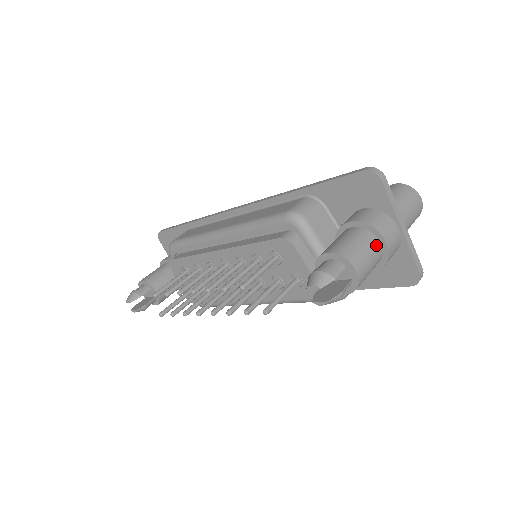
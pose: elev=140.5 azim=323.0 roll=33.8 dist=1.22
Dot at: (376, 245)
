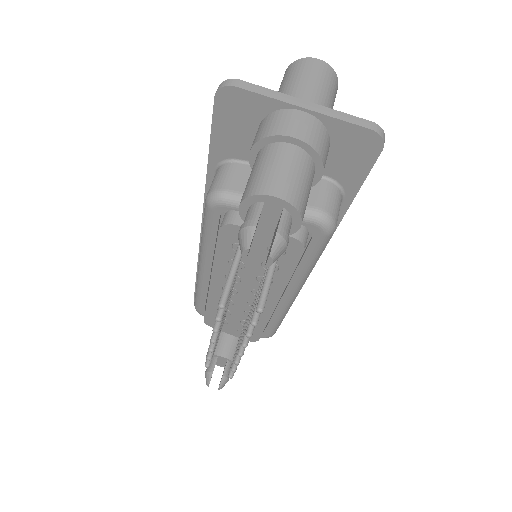
Dot at: (286, 150)
